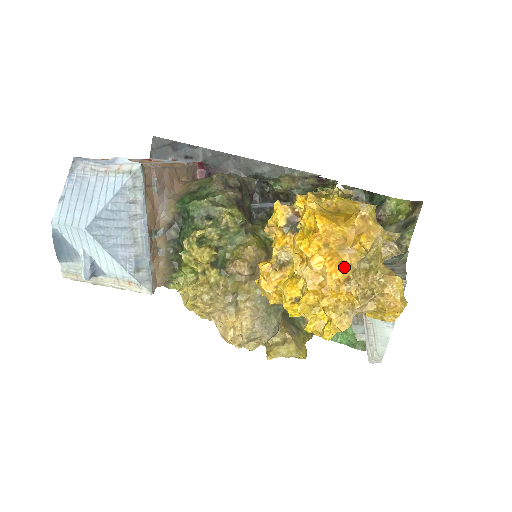
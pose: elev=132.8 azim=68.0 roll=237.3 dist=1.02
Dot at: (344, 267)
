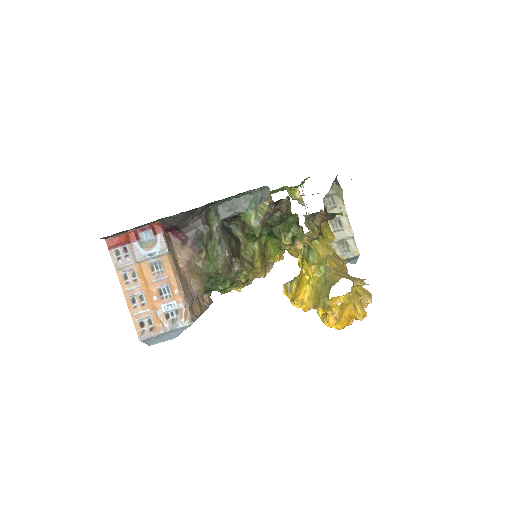
Dot at: occluded
